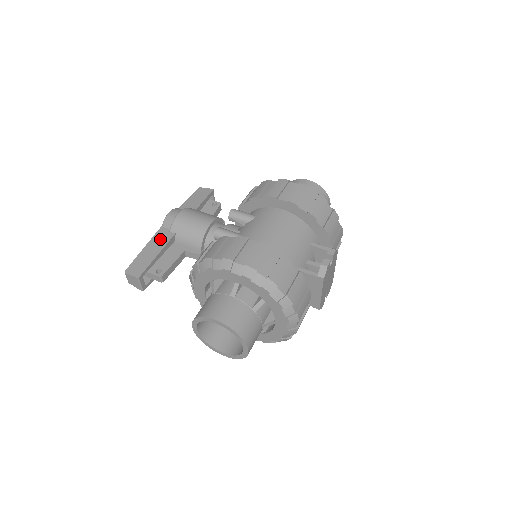
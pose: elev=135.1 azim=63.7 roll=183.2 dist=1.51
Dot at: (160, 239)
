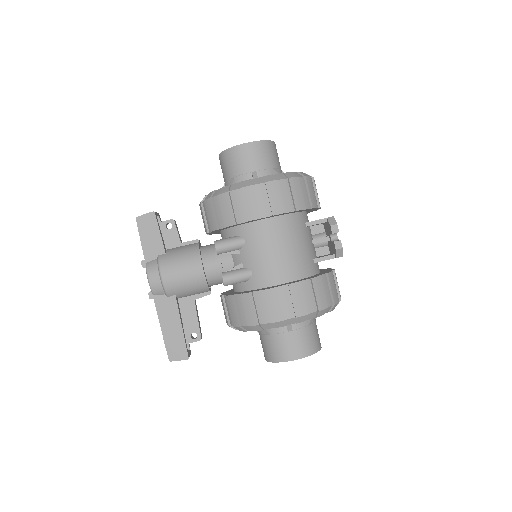
Dot at: (167, 310)
